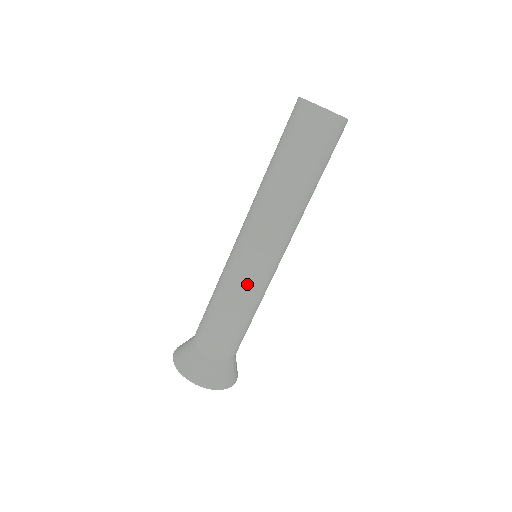
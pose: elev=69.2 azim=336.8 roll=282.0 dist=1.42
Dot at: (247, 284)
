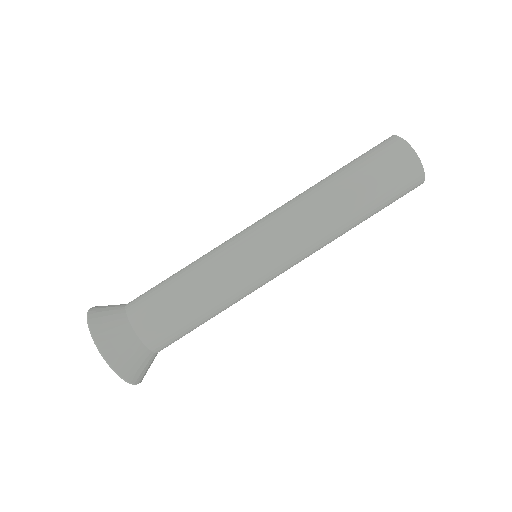
Dot at: (246, 289)
